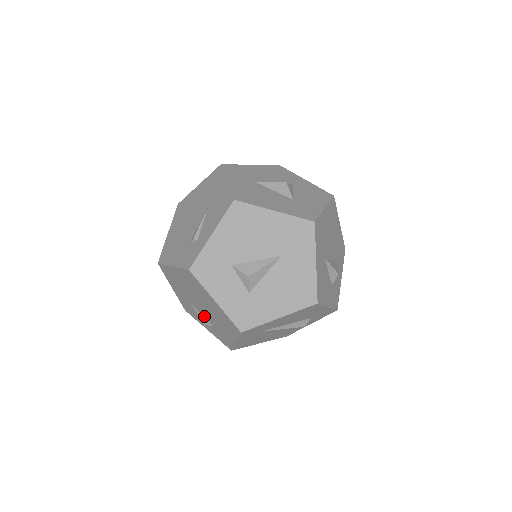
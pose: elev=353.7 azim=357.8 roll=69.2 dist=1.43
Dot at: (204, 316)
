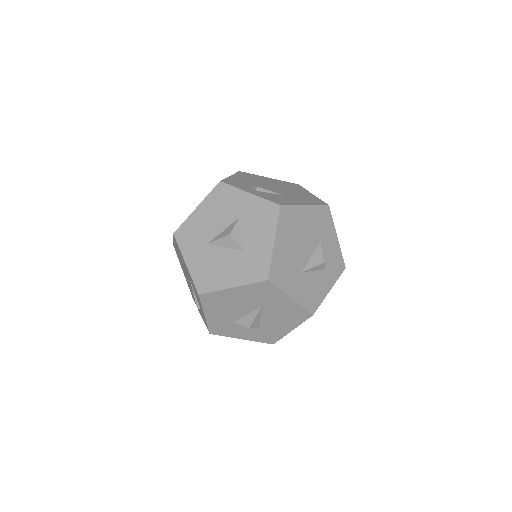
Dot at: occluded
